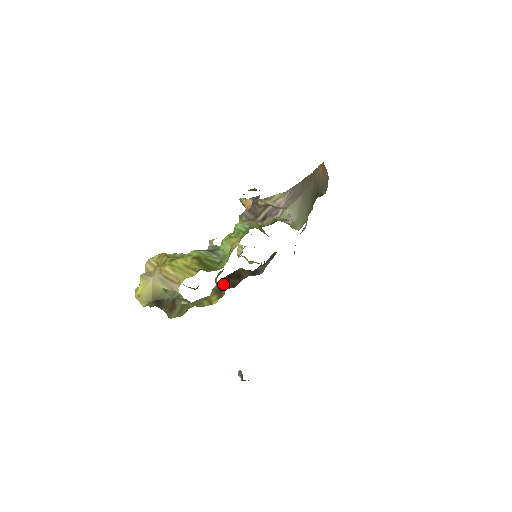
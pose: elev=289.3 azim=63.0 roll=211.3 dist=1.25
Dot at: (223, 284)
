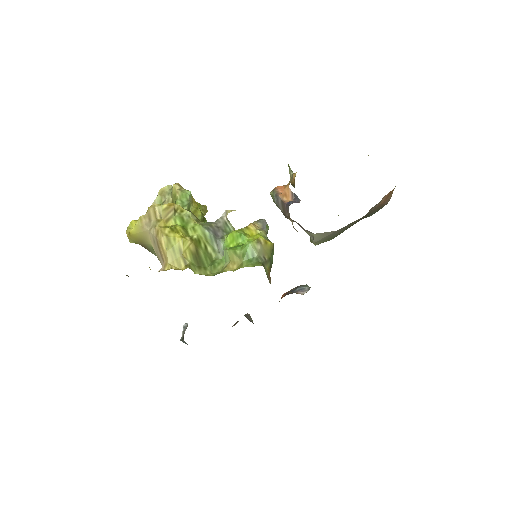
Dot at: occluded
